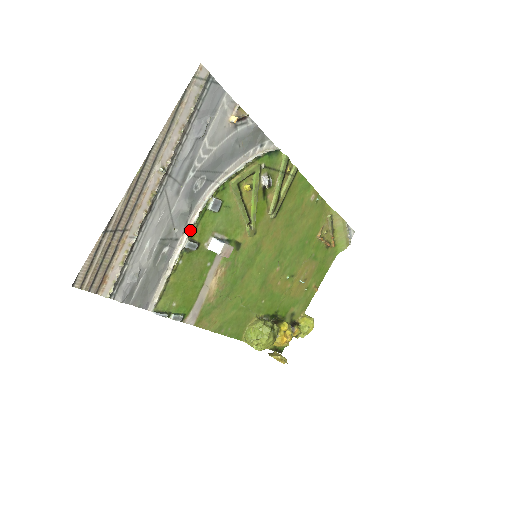
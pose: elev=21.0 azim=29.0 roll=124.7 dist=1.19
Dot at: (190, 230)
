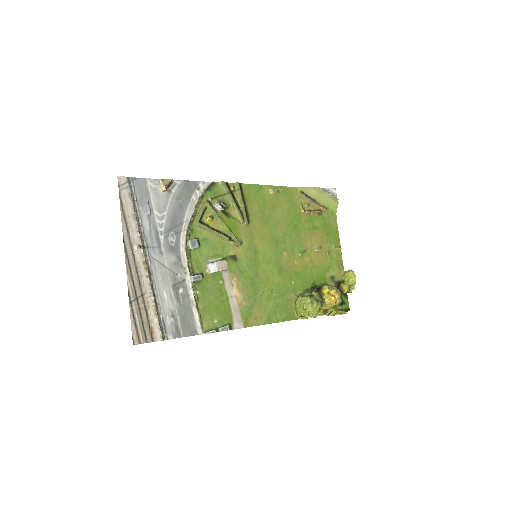
Dot at: (188, 269)
